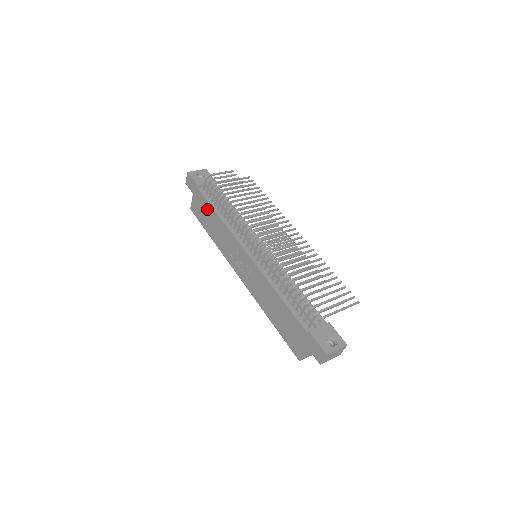
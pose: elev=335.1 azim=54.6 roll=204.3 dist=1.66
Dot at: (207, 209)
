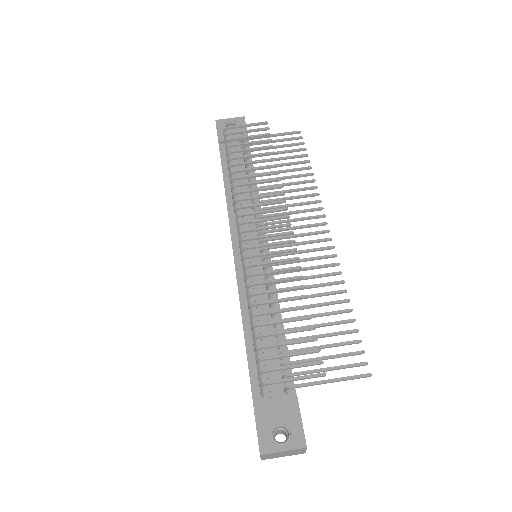
Dot at: occluded
